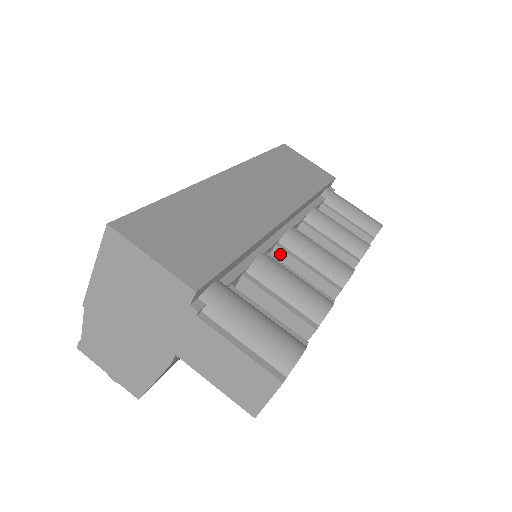
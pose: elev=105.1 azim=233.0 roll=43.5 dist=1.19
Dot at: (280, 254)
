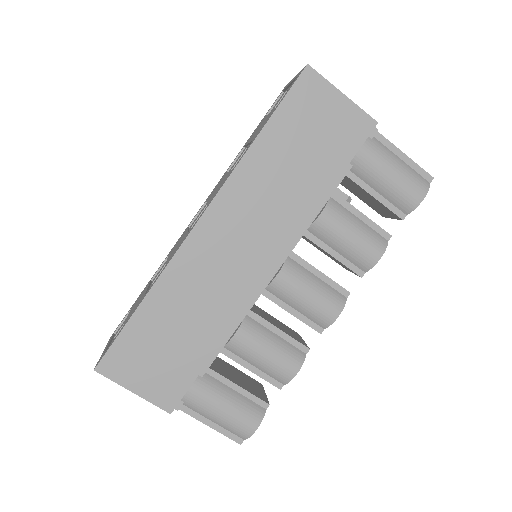
Dot at: (266, 297)
